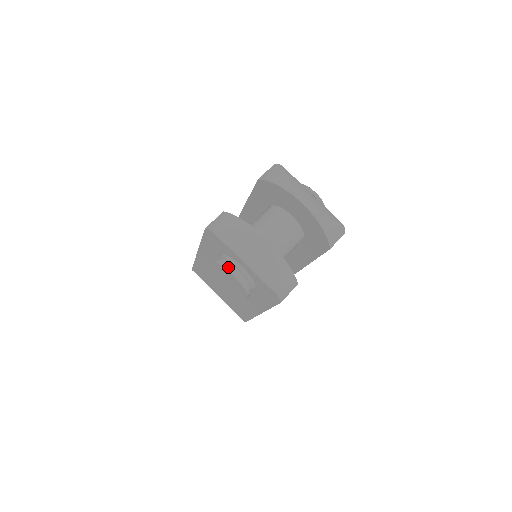
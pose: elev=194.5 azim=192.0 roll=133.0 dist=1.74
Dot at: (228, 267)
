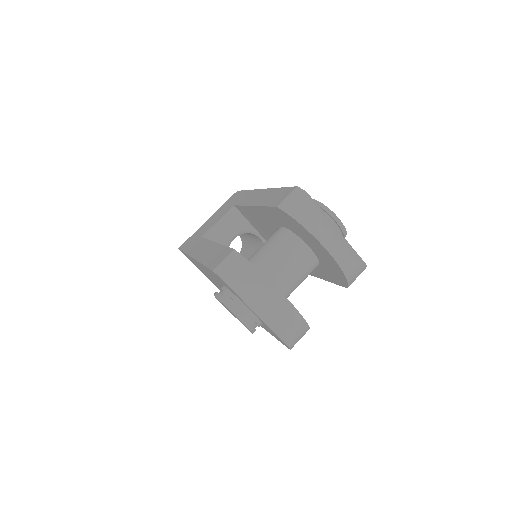
Dot at: (236, 311)
